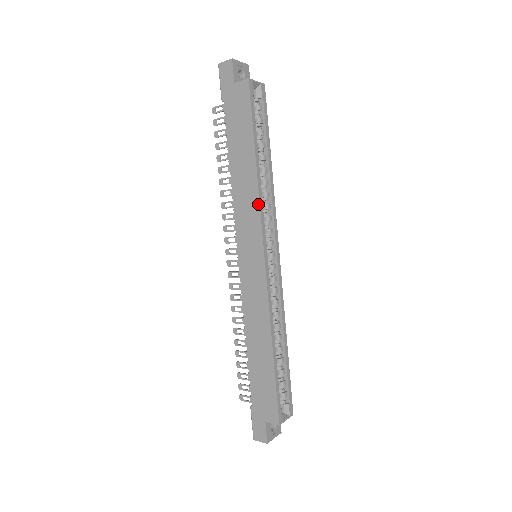
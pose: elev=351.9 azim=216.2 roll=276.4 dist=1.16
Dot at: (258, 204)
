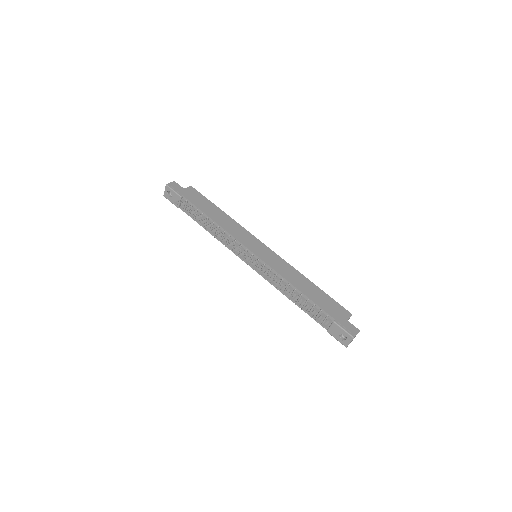
Dot at: (242, 227)
